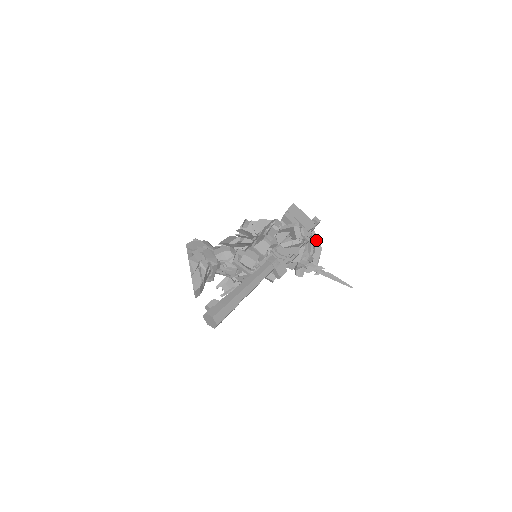
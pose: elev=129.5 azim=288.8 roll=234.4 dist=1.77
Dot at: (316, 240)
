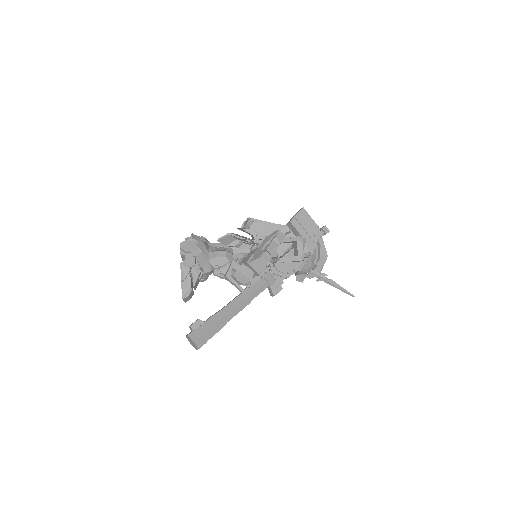
Dot at: (323, 247)
